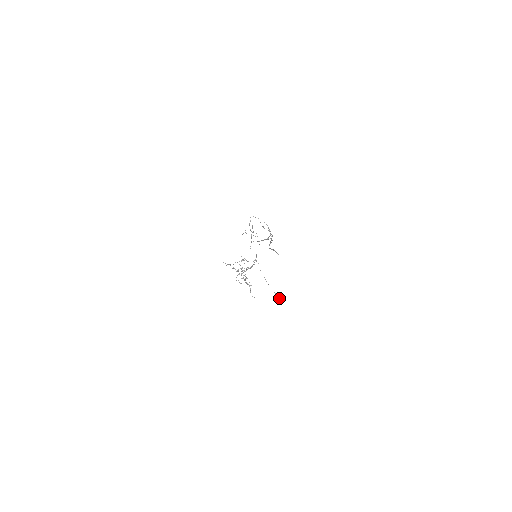
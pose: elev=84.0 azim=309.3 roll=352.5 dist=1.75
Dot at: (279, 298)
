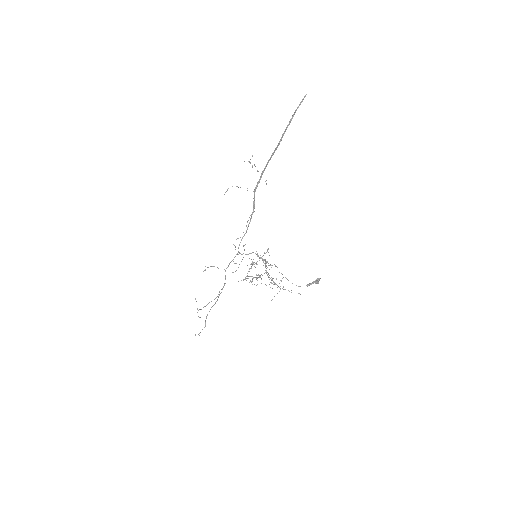
Dot at: (314, 281)
